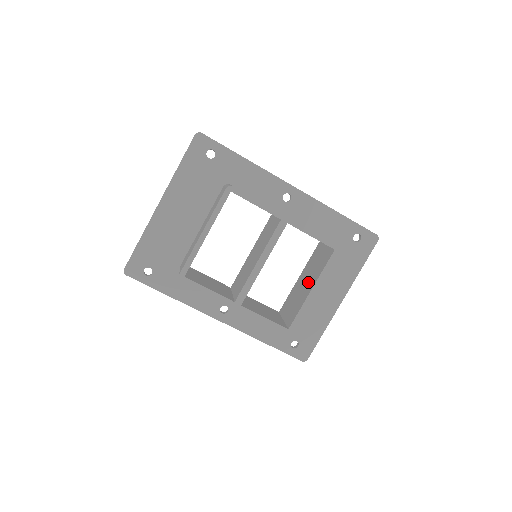
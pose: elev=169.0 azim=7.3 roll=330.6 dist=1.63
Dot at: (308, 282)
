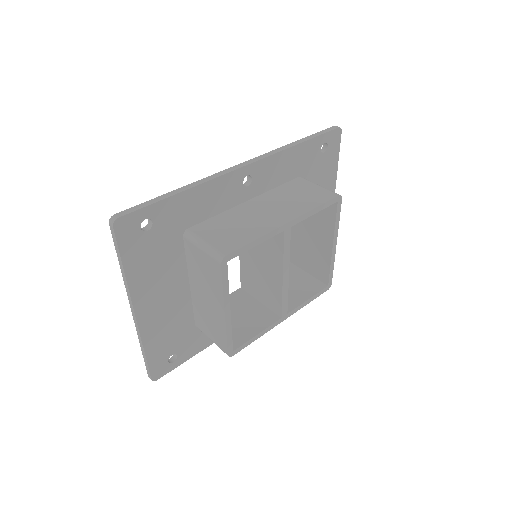
Dot at: (317, 235)
